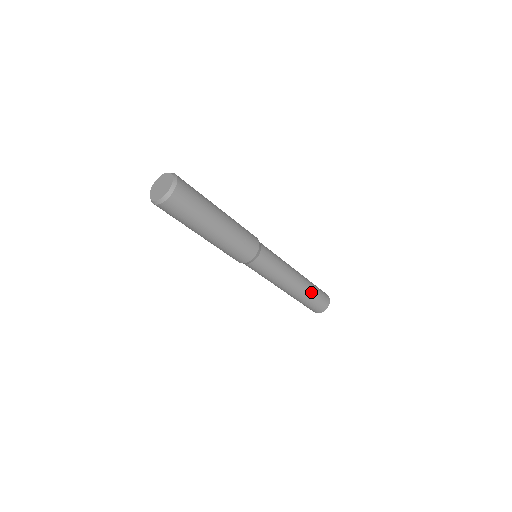
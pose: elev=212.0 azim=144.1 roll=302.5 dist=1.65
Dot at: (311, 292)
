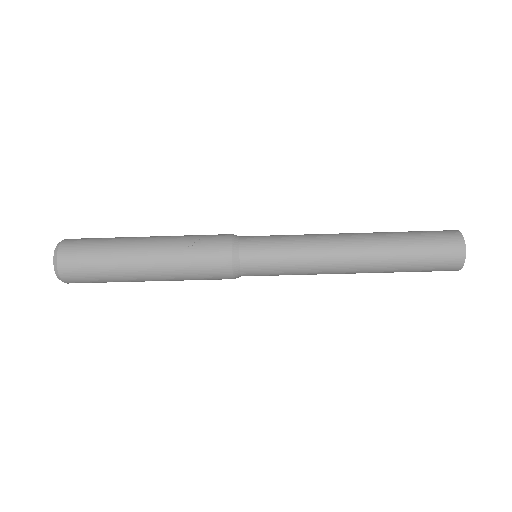
Dot at: (396, 239)
